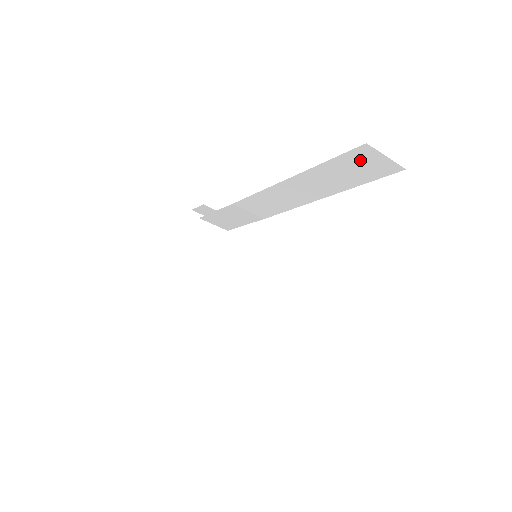
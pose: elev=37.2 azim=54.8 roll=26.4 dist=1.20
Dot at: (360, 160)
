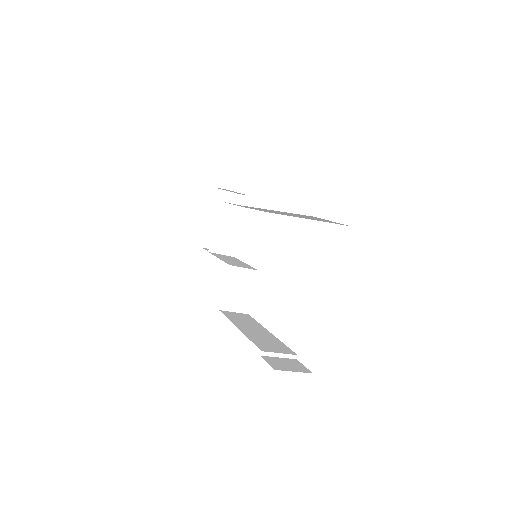
Dot at: occluded
